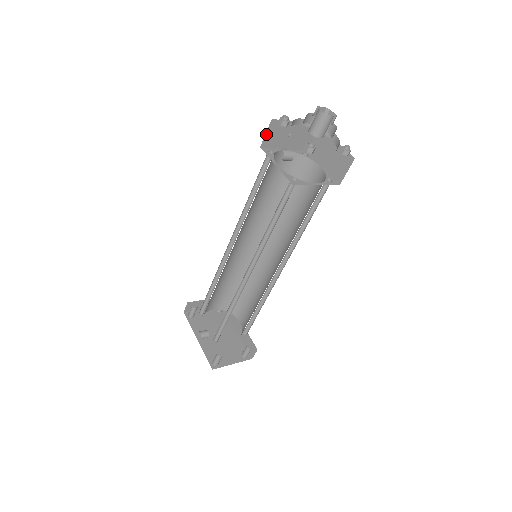
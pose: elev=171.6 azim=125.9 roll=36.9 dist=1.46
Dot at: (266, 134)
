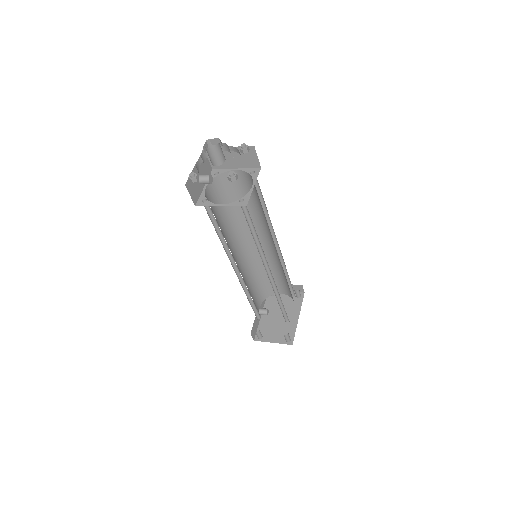
Dot at: (209, 159)
